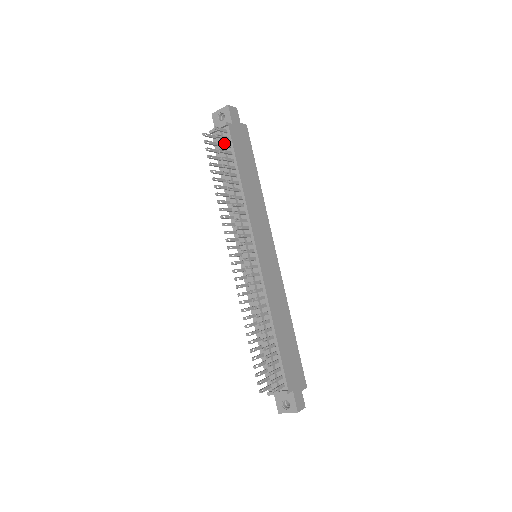
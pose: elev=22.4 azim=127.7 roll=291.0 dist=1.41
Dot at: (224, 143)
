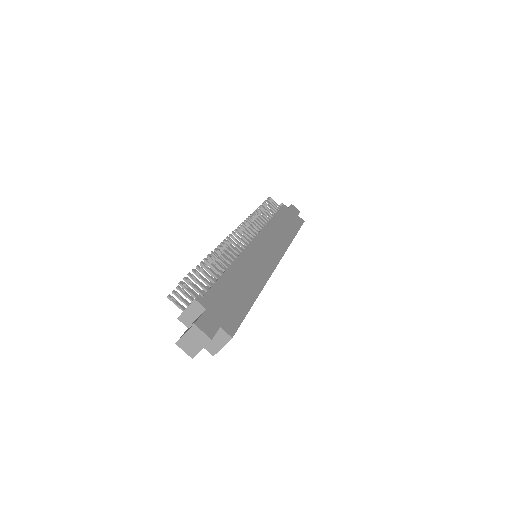
Dot at: (272, 205)
